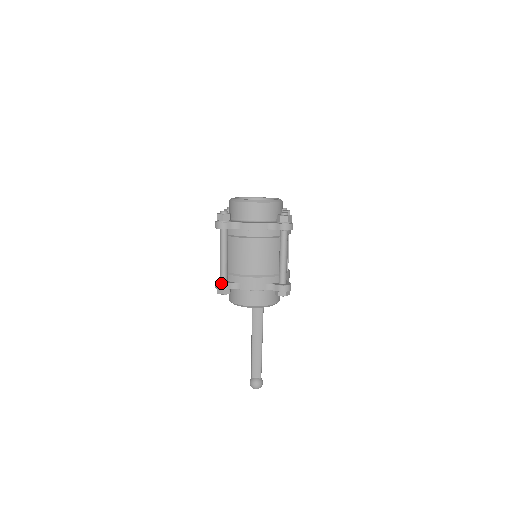
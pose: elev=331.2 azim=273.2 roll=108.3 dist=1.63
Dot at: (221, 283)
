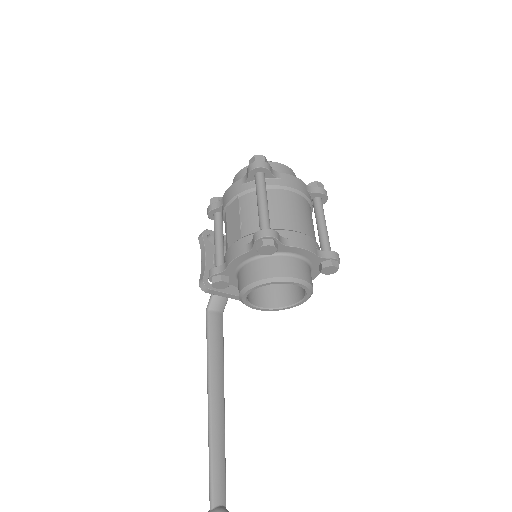
Dot at: (271, 229)
